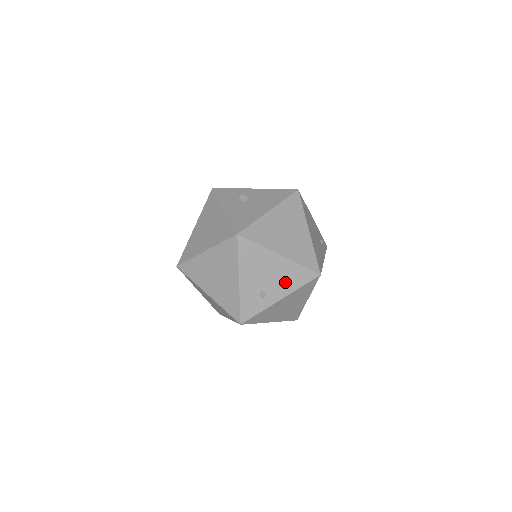
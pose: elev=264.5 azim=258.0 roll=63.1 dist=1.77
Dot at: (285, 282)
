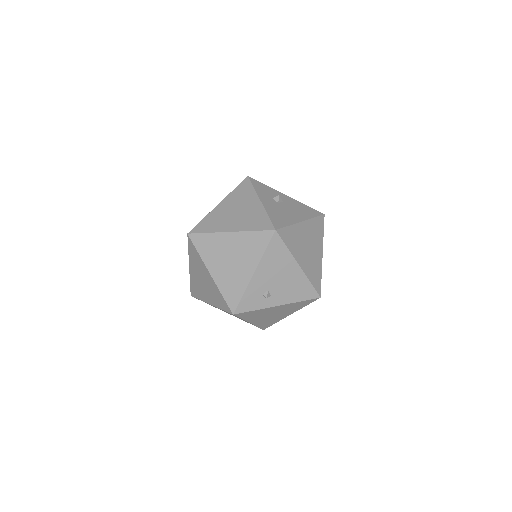
Dot at: (290, 291)
